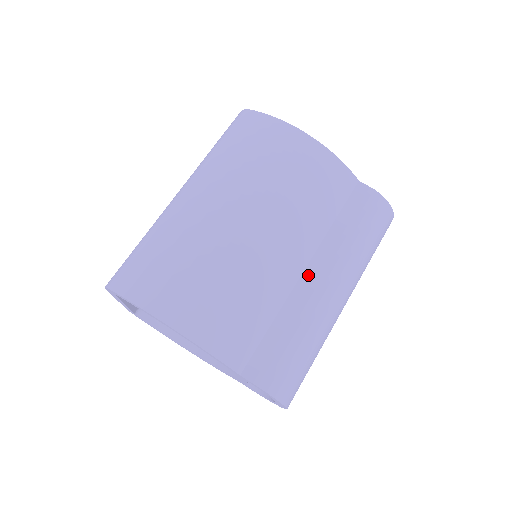
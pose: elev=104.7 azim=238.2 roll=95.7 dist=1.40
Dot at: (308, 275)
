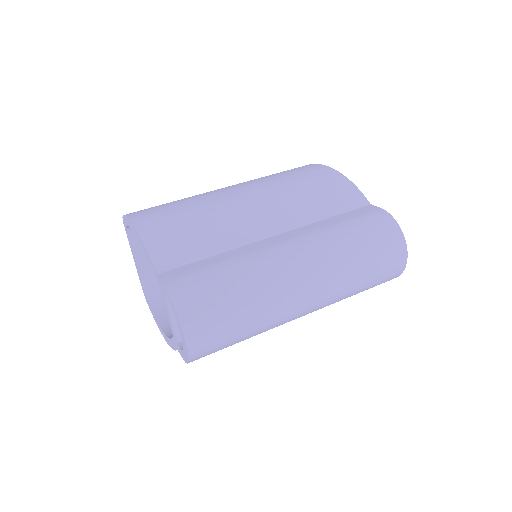
Dot at: (274, 238)
